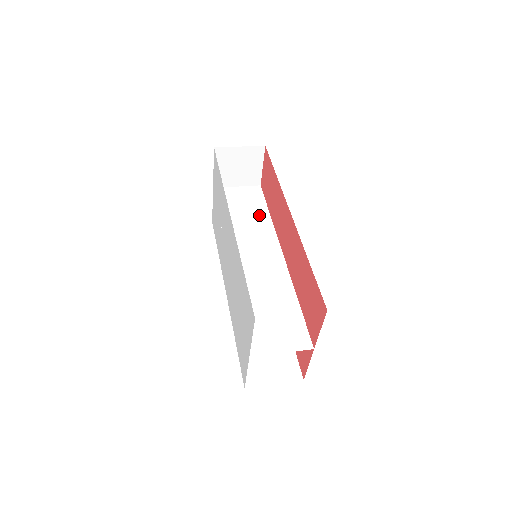
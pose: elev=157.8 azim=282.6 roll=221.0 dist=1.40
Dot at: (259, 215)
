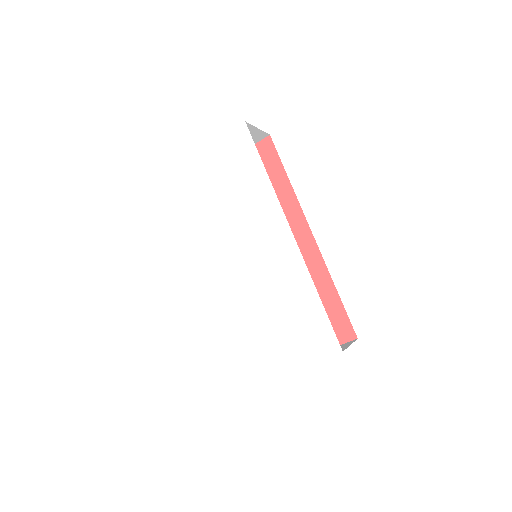
Dot at: occluded
